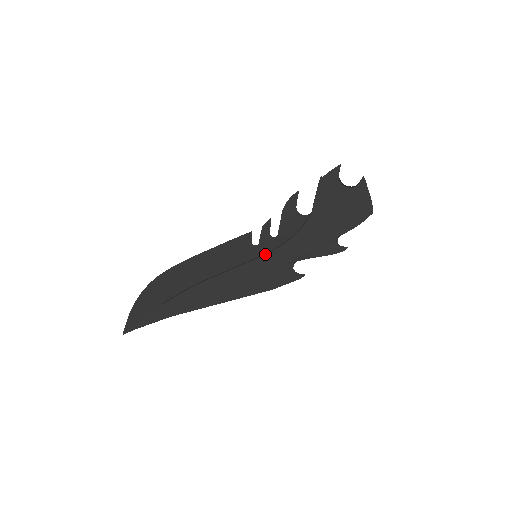
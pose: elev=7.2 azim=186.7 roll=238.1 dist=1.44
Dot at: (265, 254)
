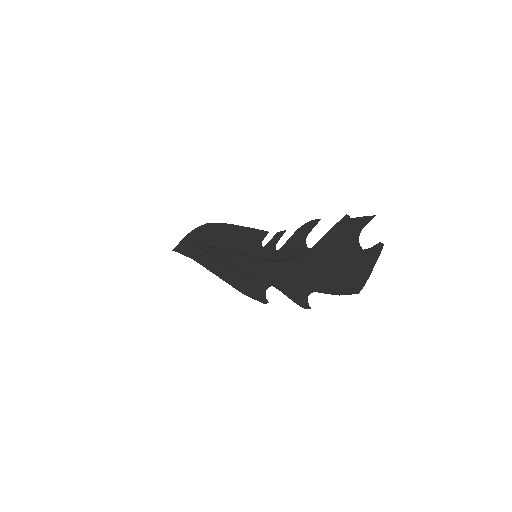
Dot at: (263, 260)
